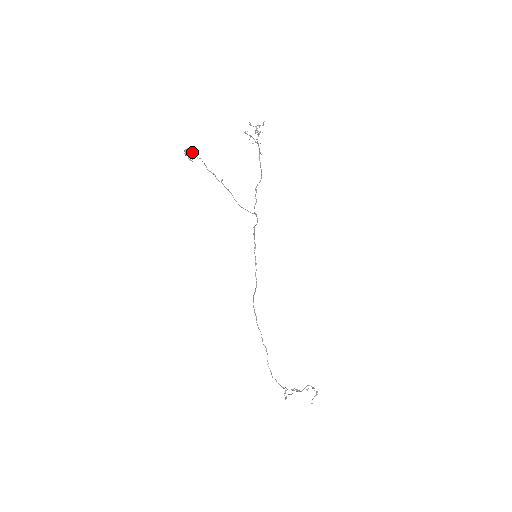
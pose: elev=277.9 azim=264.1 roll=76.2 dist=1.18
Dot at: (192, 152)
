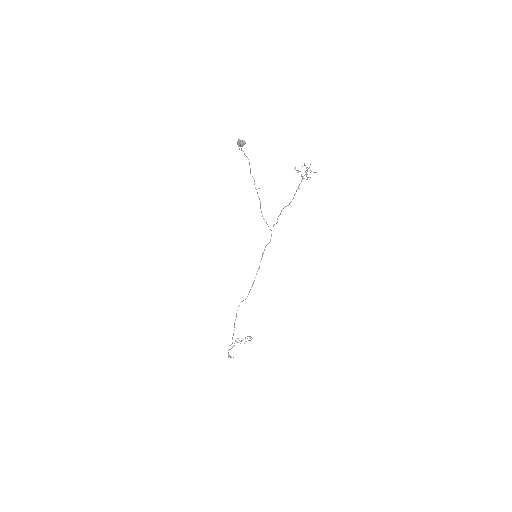
Dot at: occluded
